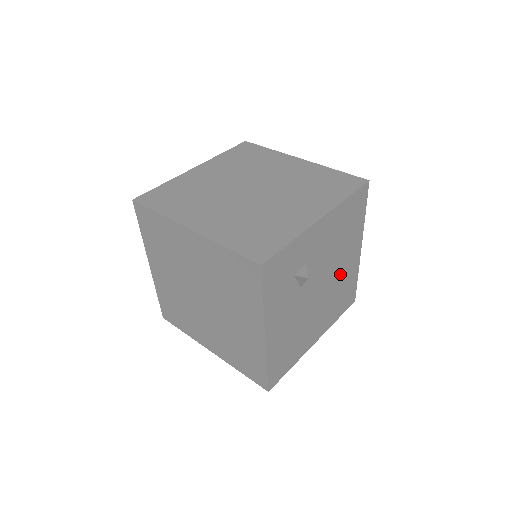
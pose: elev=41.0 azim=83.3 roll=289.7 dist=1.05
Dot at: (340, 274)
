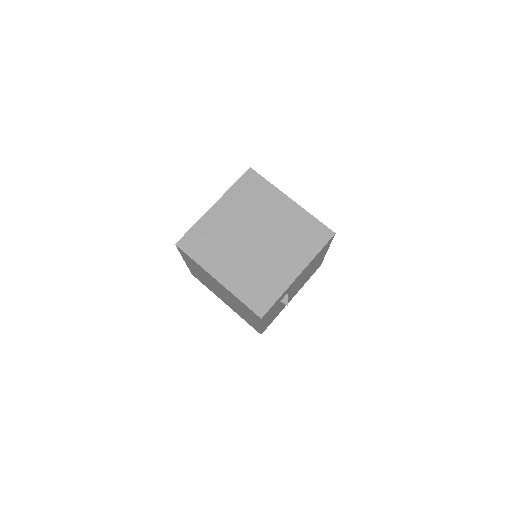
Dot at: (310, 271)
